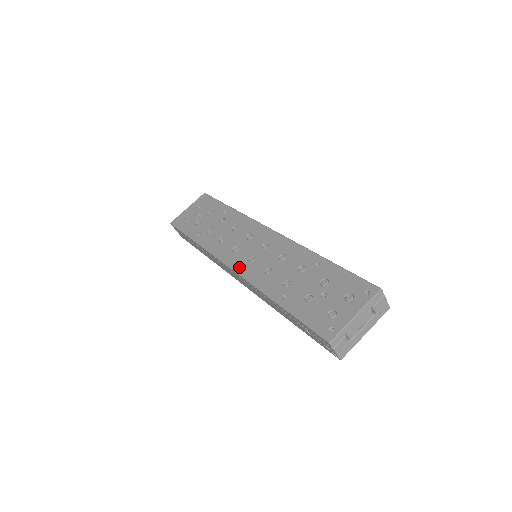
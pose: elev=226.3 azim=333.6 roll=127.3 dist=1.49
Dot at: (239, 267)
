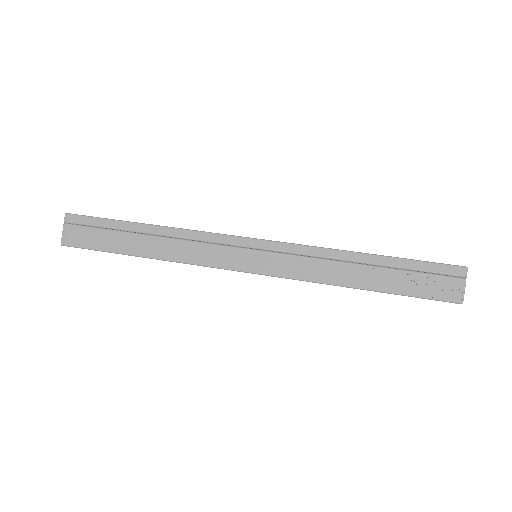
Dot at: occluded
